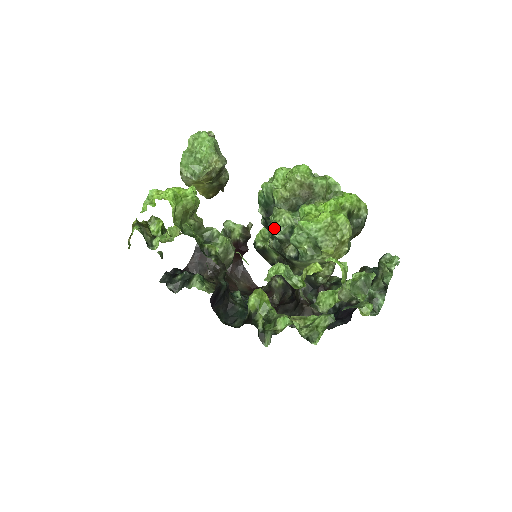
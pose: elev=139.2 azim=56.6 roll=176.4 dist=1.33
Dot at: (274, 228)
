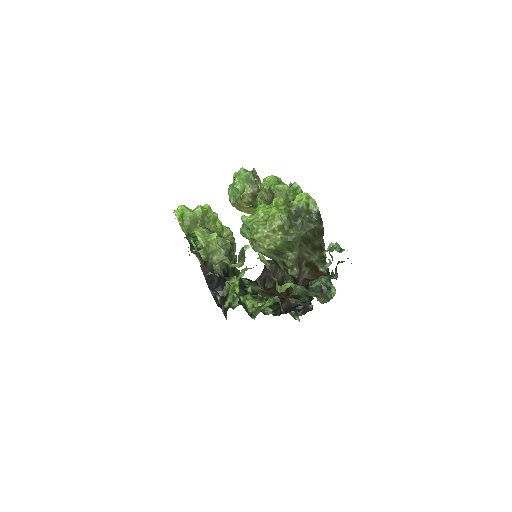
Dot at: occluded
